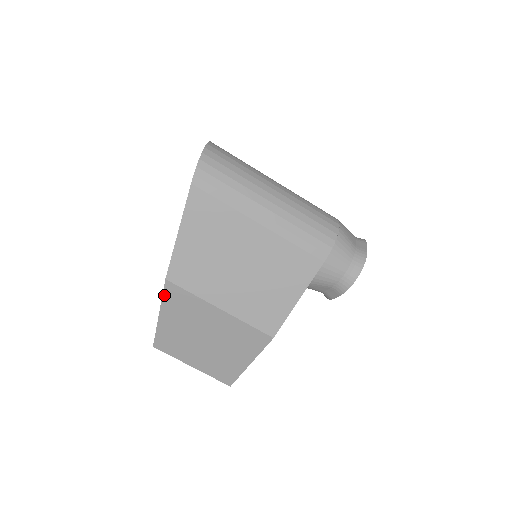
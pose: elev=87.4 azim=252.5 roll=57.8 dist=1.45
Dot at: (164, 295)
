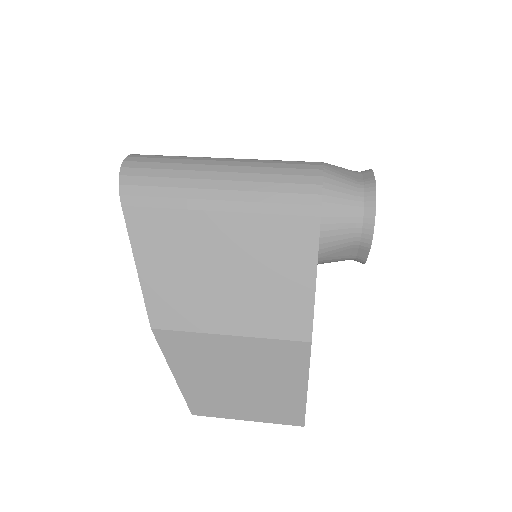
Dot at: (162, 348)
